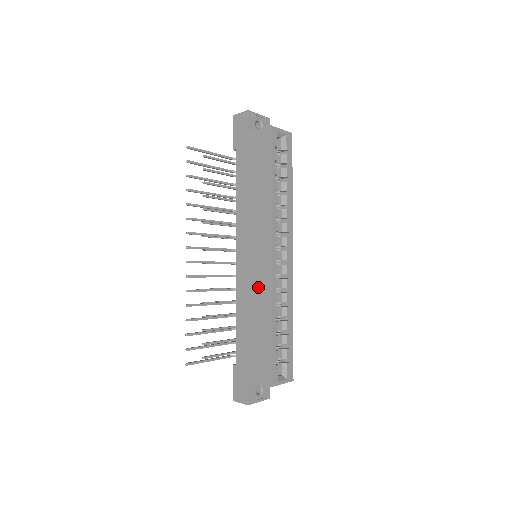
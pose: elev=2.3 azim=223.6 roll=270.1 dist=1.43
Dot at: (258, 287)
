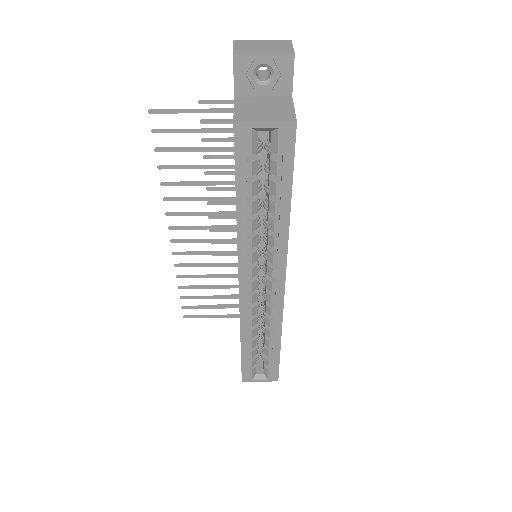
Dot at: occluded
